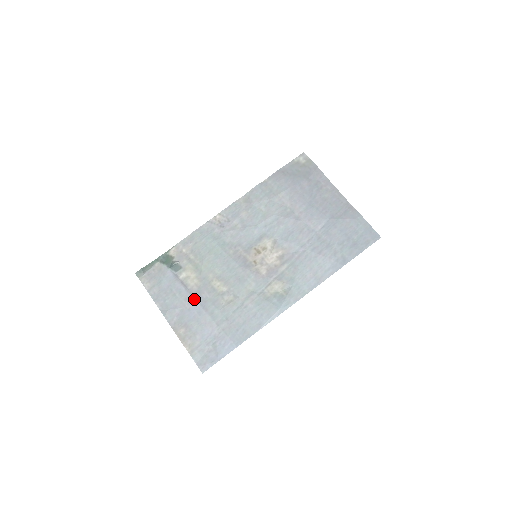
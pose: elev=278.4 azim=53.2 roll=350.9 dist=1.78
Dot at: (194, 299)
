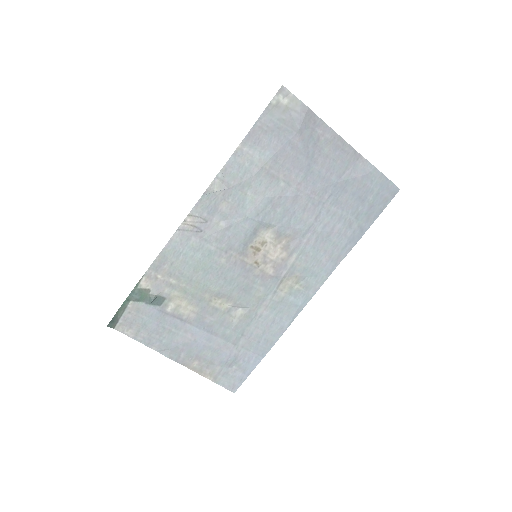
Dot at: (196, 328)
